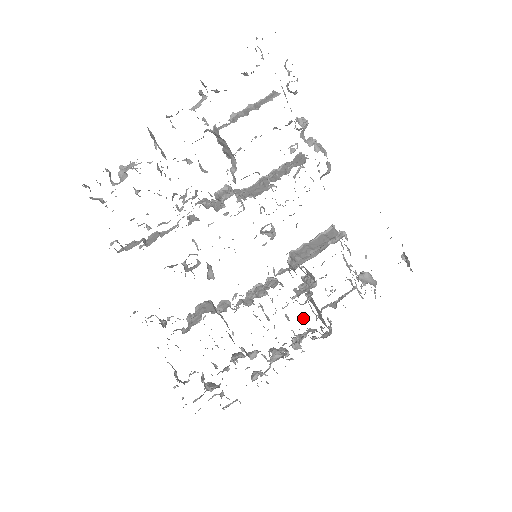
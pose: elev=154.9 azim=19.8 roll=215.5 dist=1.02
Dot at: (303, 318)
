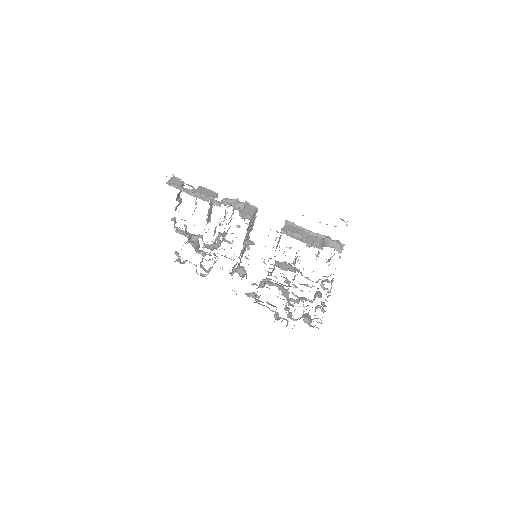
Dot at: (305, 277)
